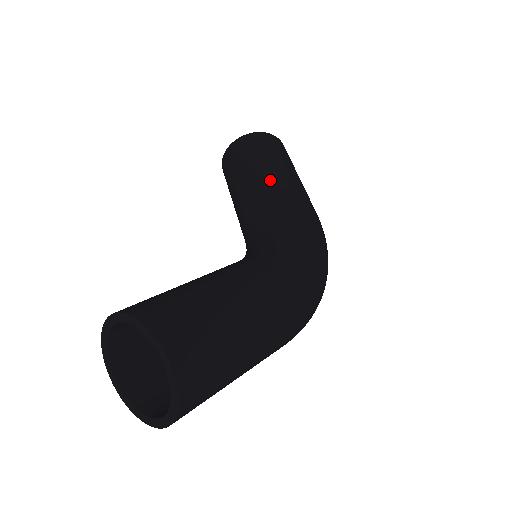
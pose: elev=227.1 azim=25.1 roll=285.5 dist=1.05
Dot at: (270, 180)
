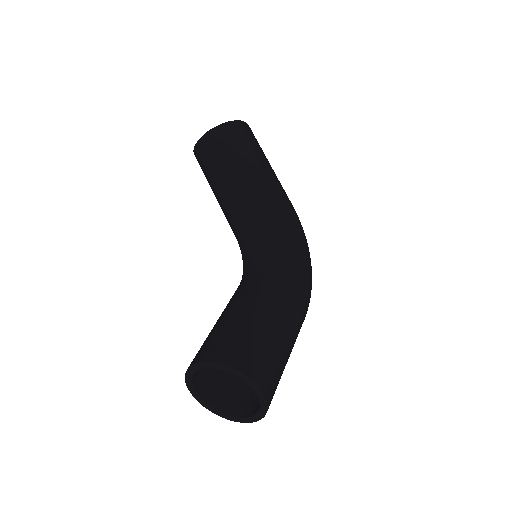
Dot at: (256, 181)
